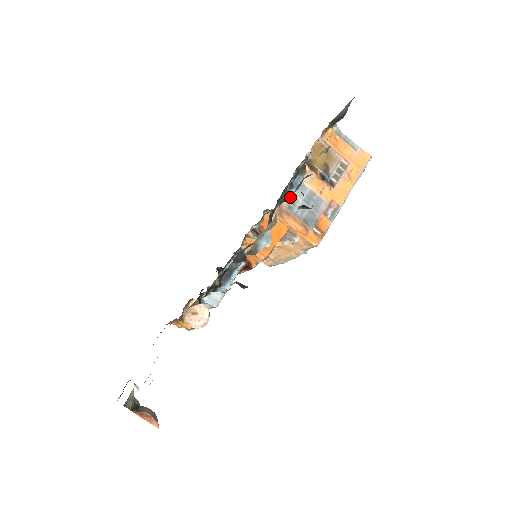
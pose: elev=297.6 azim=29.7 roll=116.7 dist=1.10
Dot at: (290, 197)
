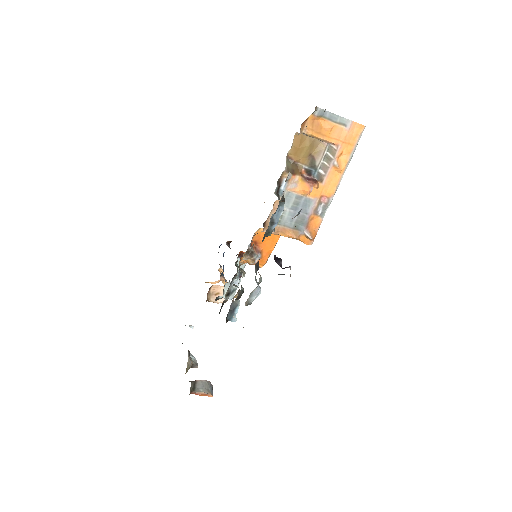
Dot at: (273, 230)
